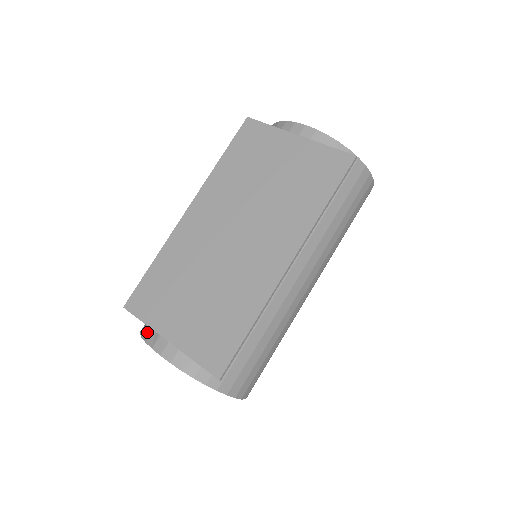
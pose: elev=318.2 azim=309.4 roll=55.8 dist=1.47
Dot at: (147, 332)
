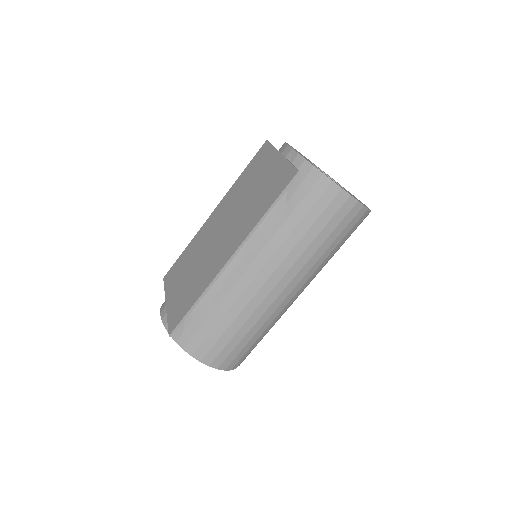
Dot at: occluded
